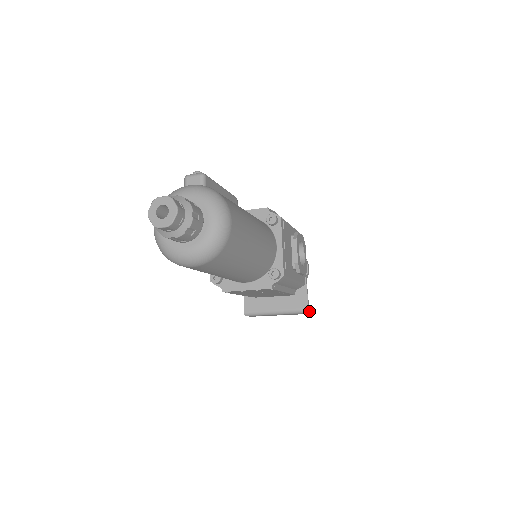
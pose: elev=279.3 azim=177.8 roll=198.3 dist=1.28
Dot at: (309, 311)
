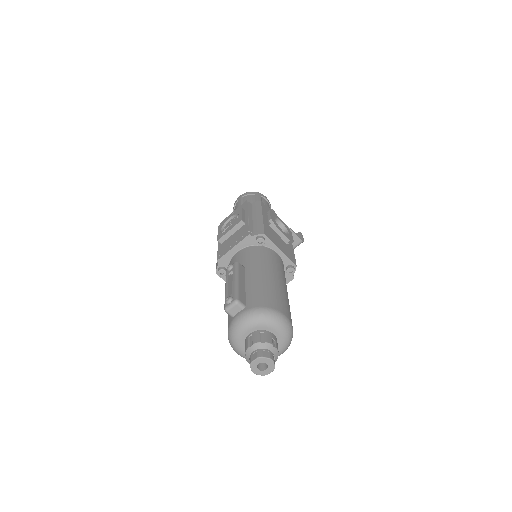
Dot at: (303, 241)
